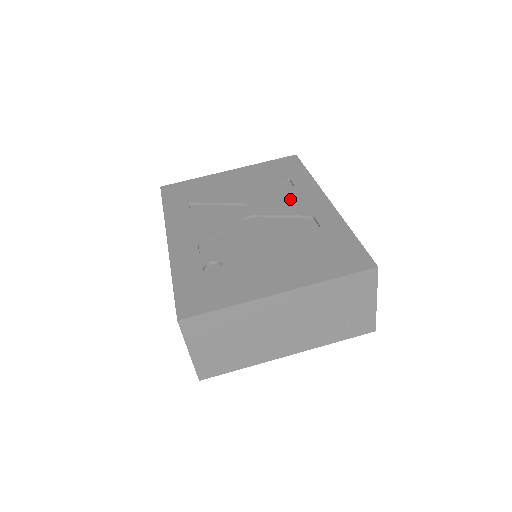
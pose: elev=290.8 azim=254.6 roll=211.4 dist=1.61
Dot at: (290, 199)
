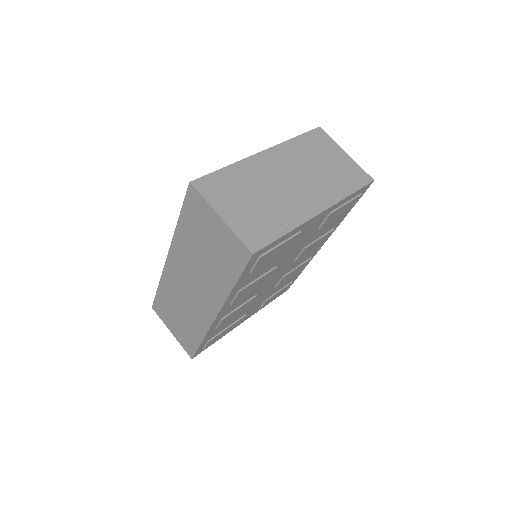
Dot at: occluded
